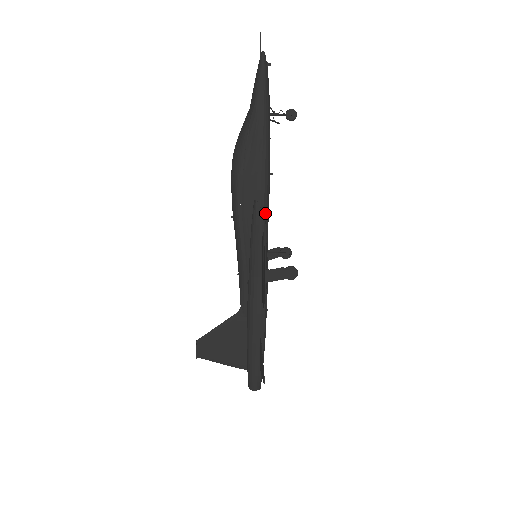
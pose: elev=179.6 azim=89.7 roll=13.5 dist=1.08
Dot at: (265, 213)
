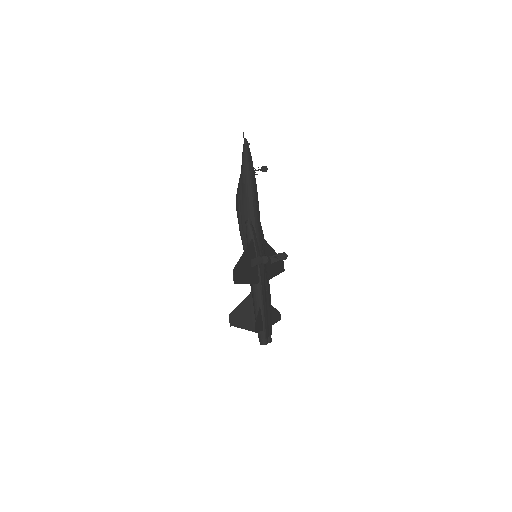
Dot at: (255, 228)
